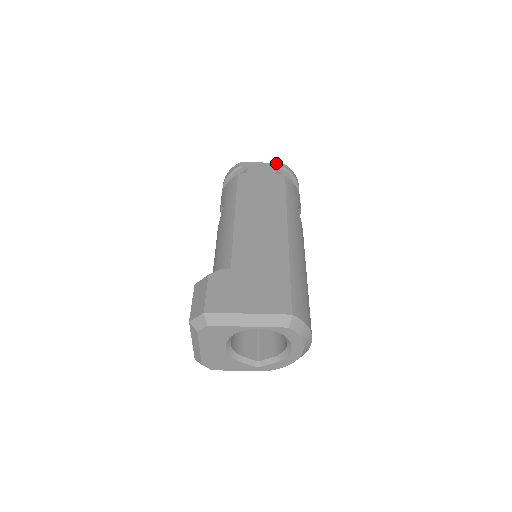
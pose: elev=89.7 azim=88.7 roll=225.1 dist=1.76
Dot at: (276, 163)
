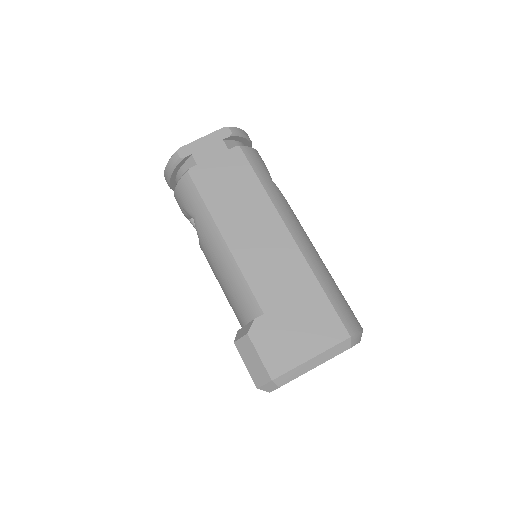
Dot at: (219, 130)
